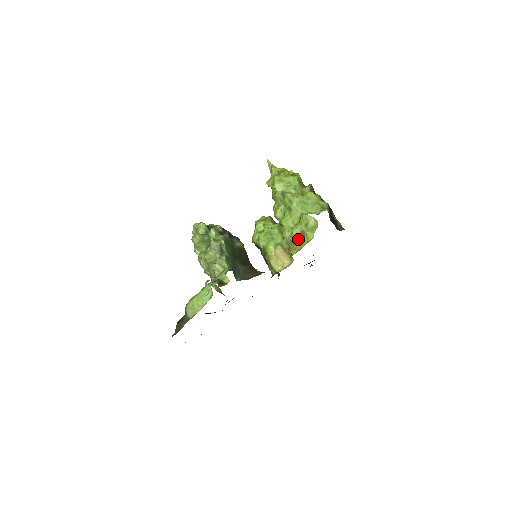
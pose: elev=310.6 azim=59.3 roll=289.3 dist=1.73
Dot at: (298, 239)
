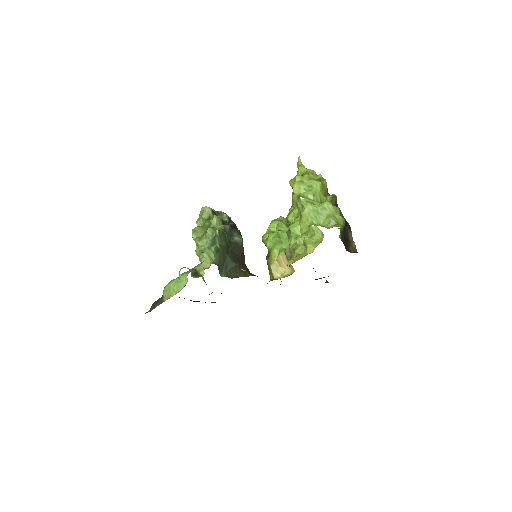
Dot at: (299, 250)
